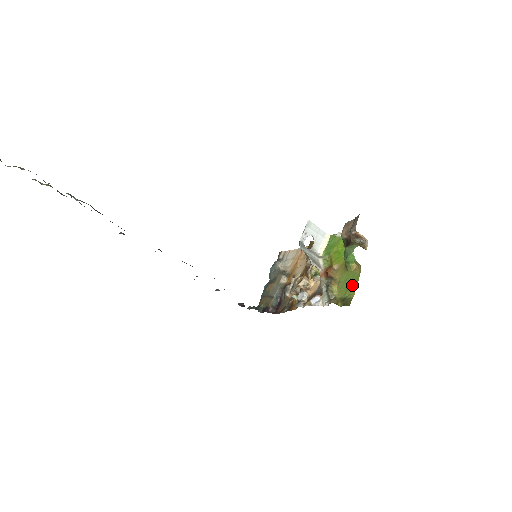
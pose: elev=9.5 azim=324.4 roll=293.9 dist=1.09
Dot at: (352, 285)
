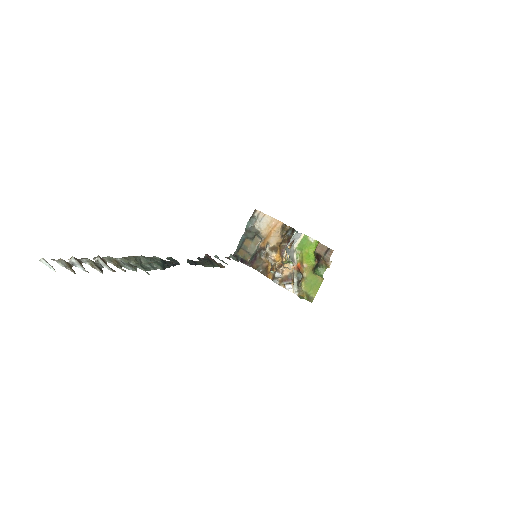
Dot at: (315, 288)
